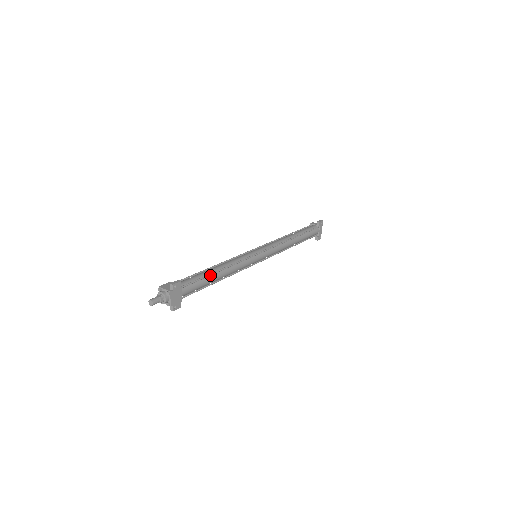
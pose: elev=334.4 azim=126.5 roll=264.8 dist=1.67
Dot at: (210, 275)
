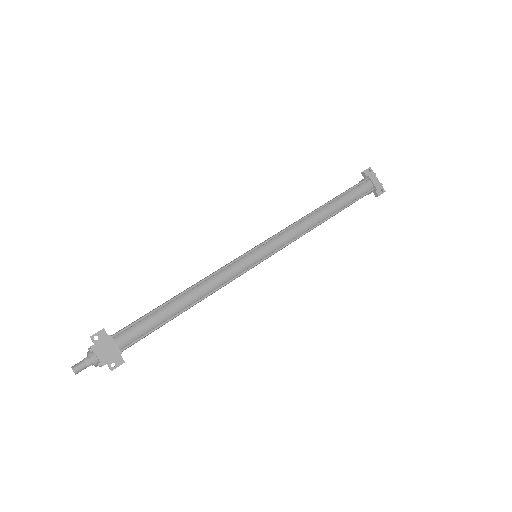
Dot at: (164, 305)
